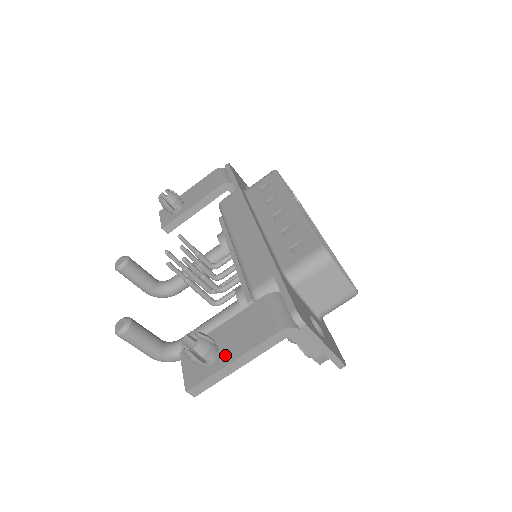
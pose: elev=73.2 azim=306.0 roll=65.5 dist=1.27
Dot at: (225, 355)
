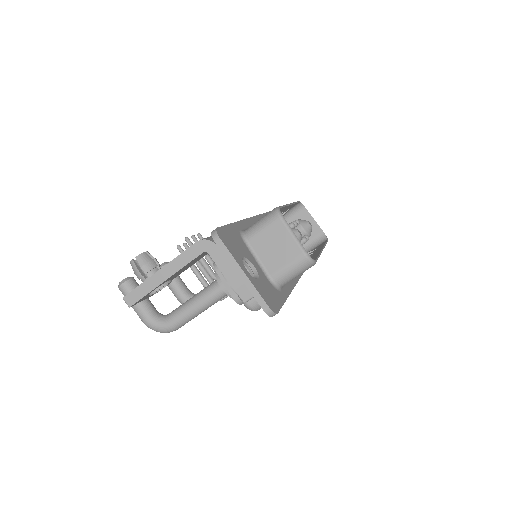
Dot at: occluded
